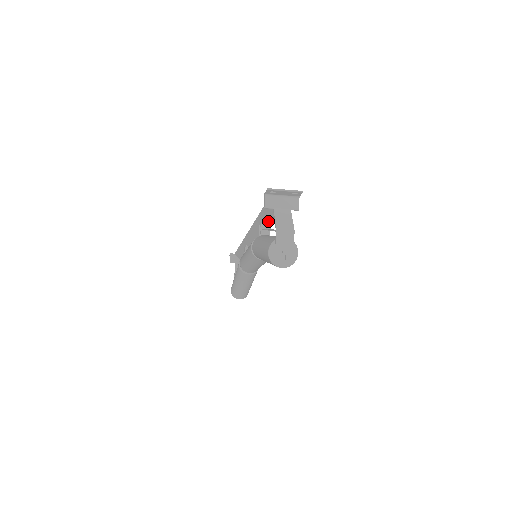
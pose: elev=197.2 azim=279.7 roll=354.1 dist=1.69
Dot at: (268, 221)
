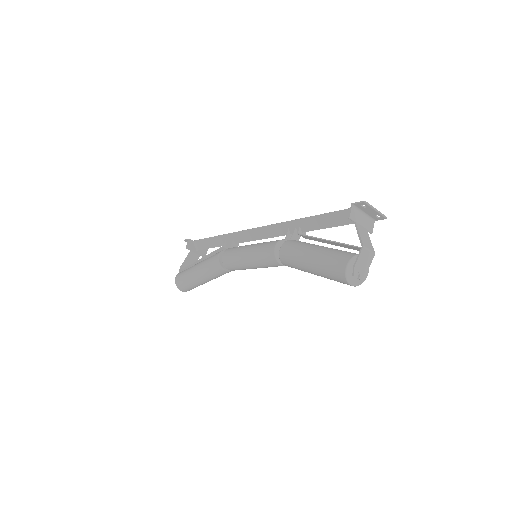
Dot at: (312, 229)
